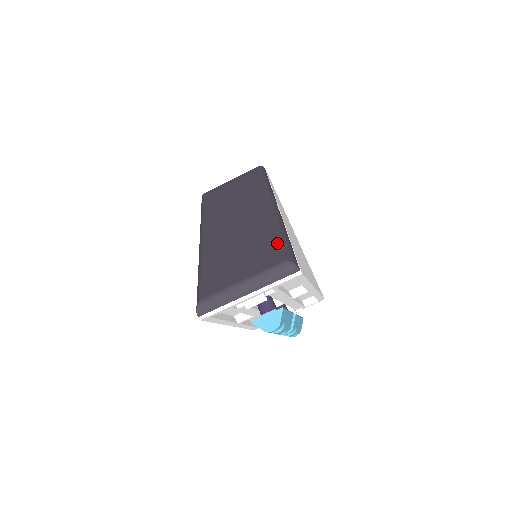
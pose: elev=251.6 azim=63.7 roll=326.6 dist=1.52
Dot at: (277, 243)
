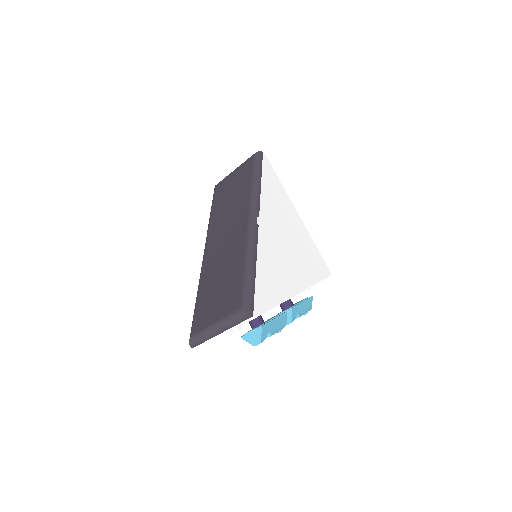
Dot at: (241, 283)
